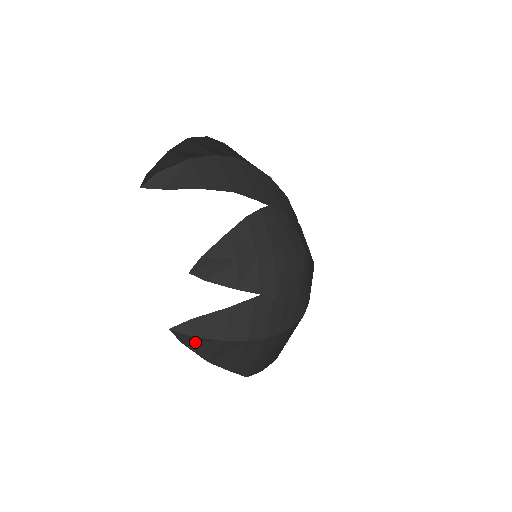
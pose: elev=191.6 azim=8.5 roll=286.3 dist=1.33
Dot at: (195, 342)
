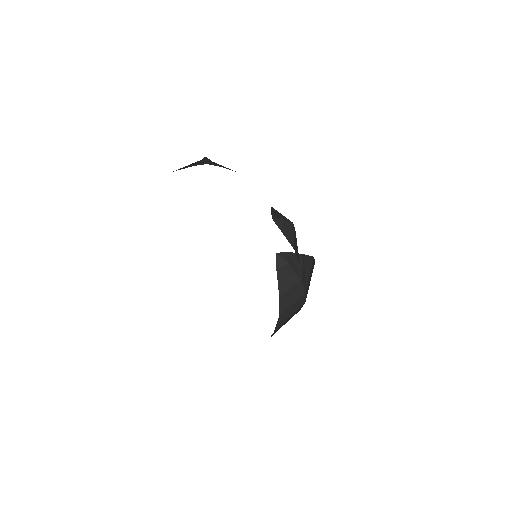
Dot at: (284, 273)
